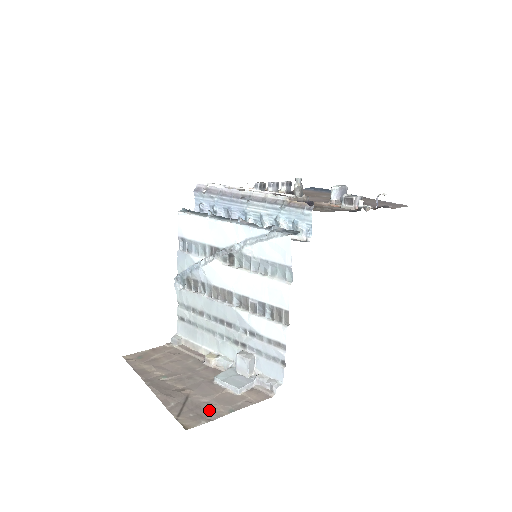
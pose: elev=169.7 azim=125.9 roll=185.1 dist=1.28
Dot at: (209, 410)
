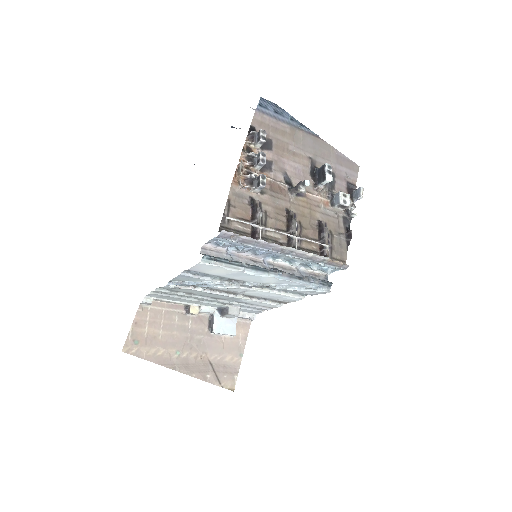
Dot at: (231, 364)
